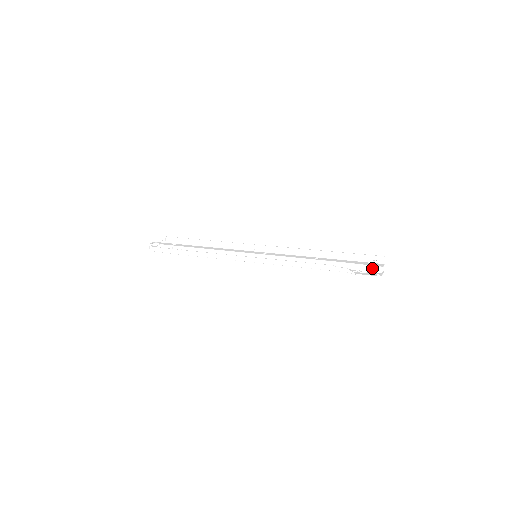
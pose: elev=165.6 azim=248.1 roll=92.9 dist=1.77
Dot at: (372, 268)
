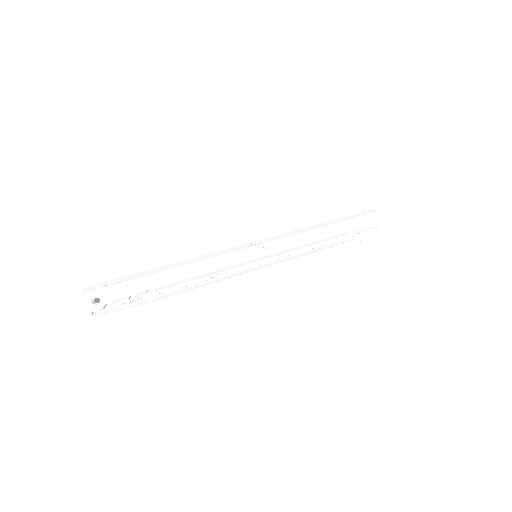
Dot at: (374, 227)
